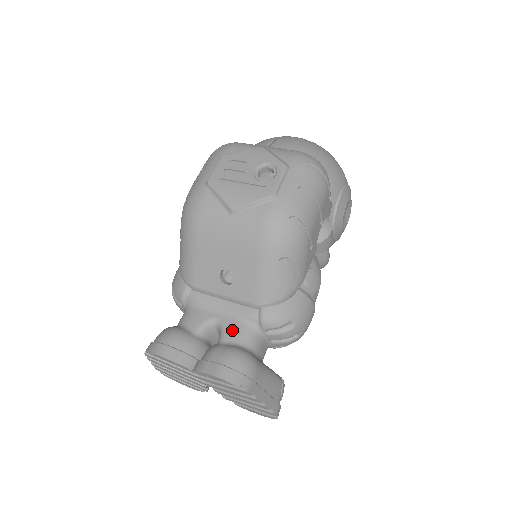
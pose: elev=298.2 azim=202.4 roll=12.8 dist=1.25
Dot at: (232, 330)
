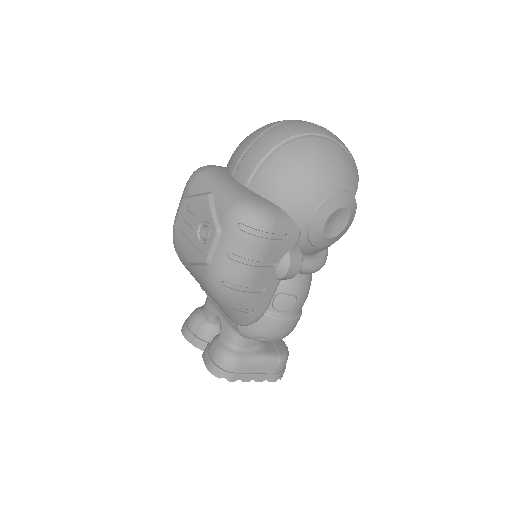
Dot at: (224, 331)
